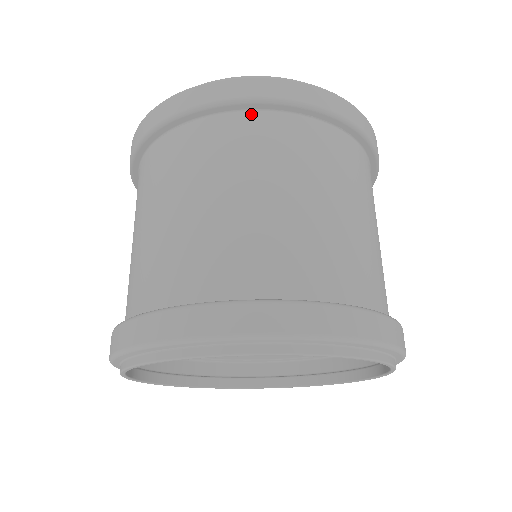
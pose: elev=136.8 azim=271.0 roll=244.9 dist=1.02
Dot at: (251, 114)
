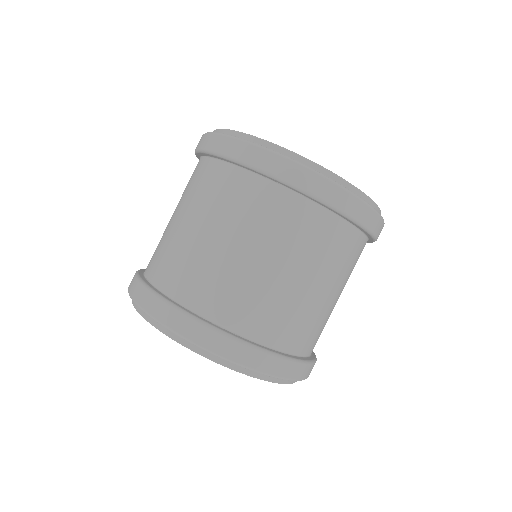
Dot at: (227, 166)
